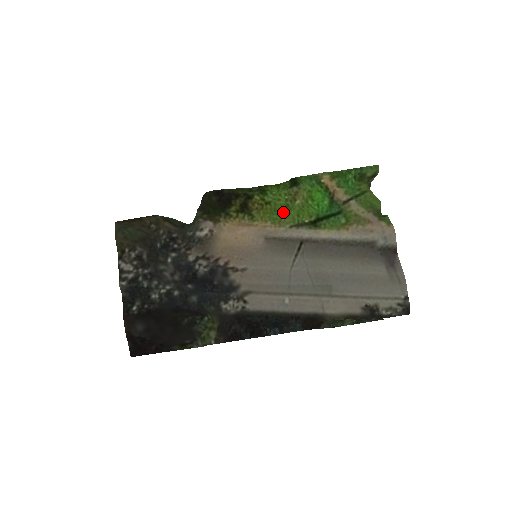
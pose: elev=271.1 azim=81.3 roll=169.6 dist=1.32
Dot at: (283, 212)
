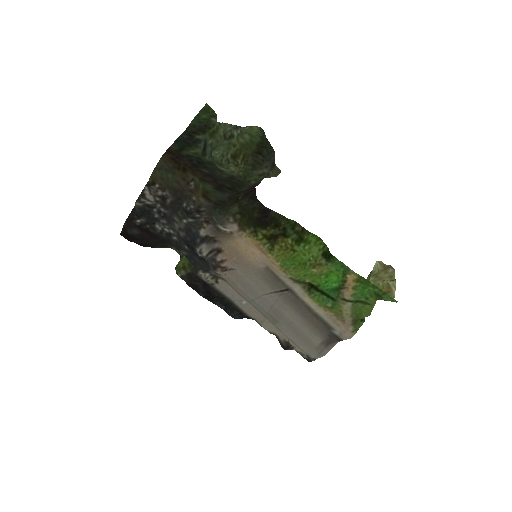
Dot at: (297, 266)
